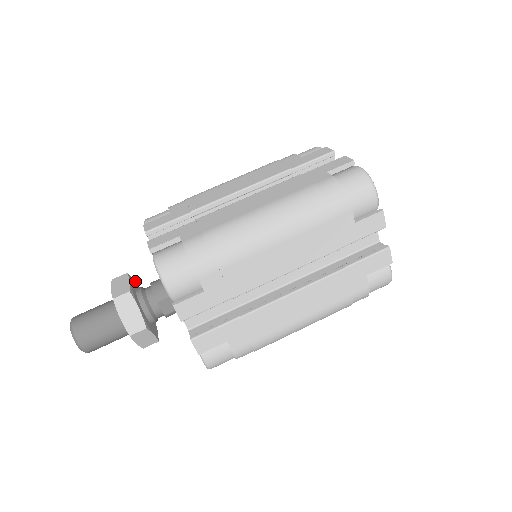
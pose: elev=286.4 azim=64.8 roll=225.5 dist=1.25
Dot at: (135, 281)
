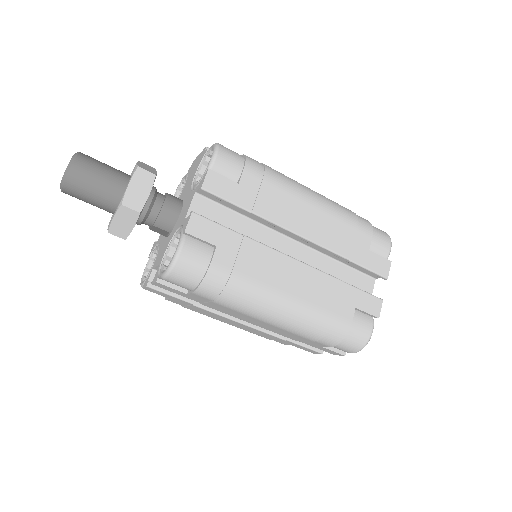
Dot at: occluded
